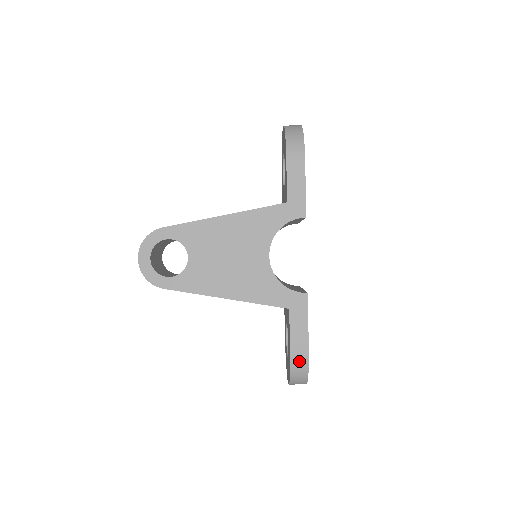
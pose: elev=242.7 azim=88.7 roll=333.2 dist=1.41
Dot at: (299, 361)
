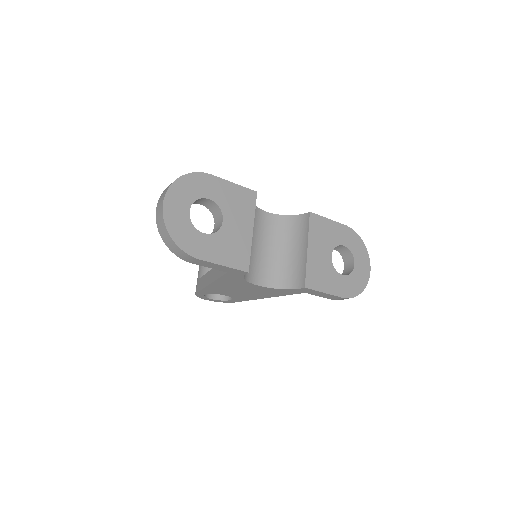
Dot at: occluded
